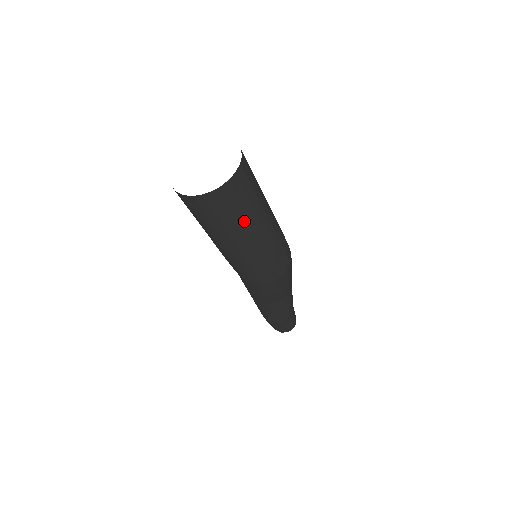
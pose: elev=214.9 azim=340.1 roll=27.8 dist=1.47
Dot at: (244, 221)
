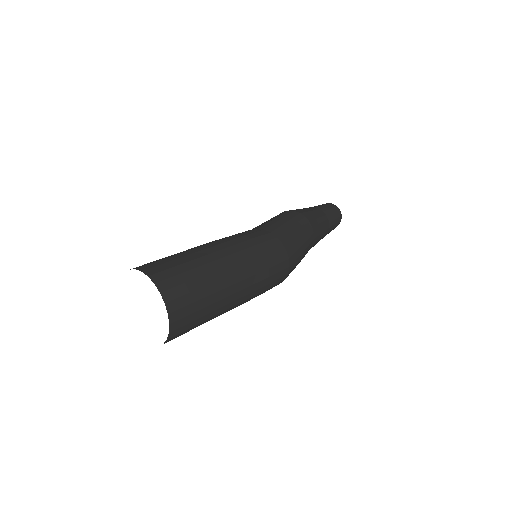
Dot at: occluded
